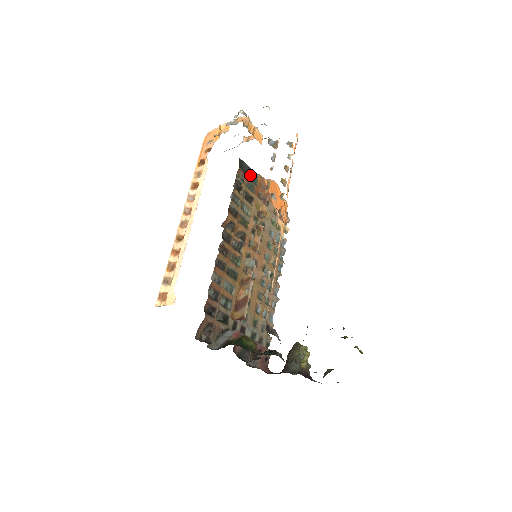
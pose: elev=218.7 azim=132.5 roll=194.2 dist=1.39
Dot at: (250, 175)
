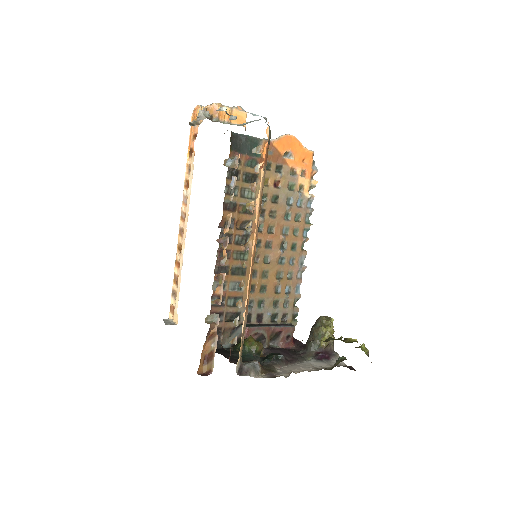
Dot at: (249, 149)
